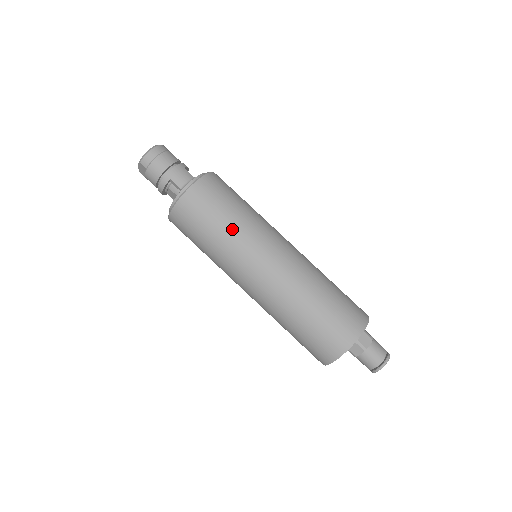
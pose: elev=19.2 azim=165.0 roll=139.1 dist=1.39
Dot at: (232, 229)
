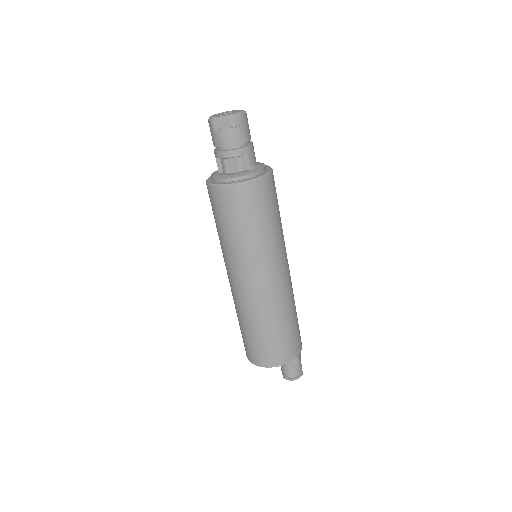
Dot at: (276, 231)
